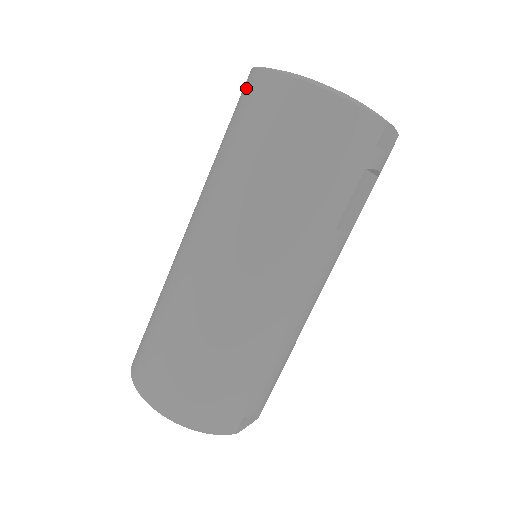
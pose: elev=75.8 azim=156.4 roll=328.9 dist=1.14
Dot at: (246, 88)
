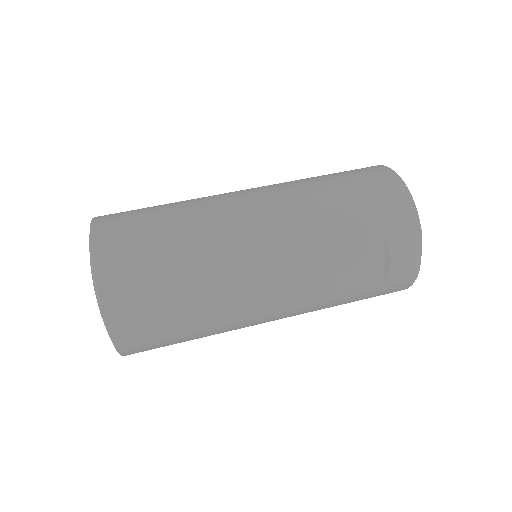
Dot at: occluded
